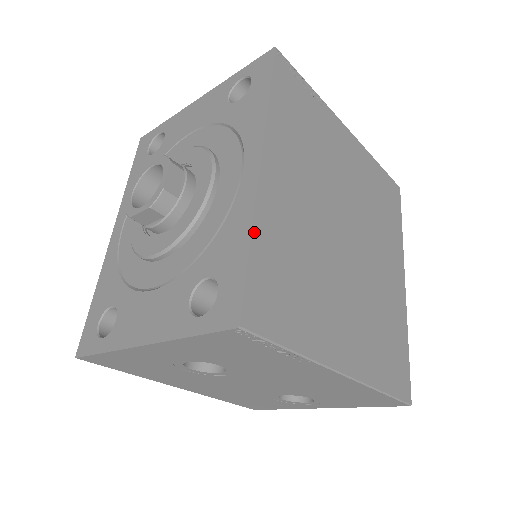
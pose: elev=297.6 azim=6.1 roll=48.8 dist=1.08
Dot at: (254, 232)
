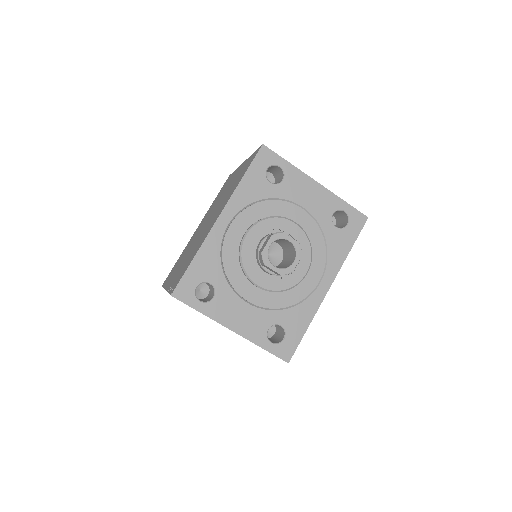
Dot at: (310, 322)
